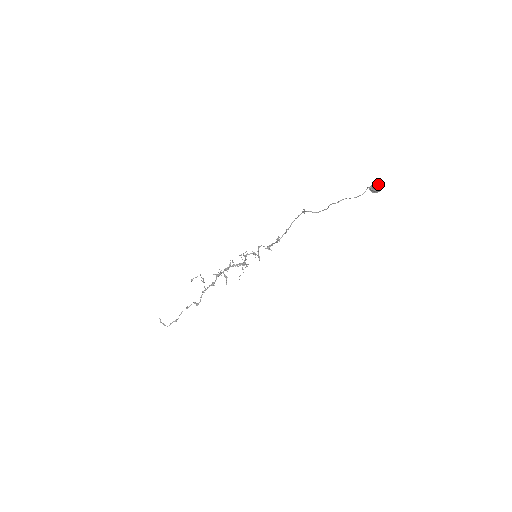
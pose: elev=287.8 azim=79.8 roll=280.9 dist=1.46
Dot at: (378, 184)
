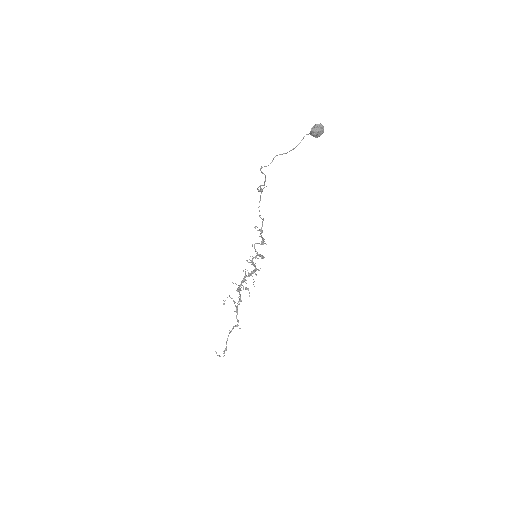
Dot at: (315, 125)
